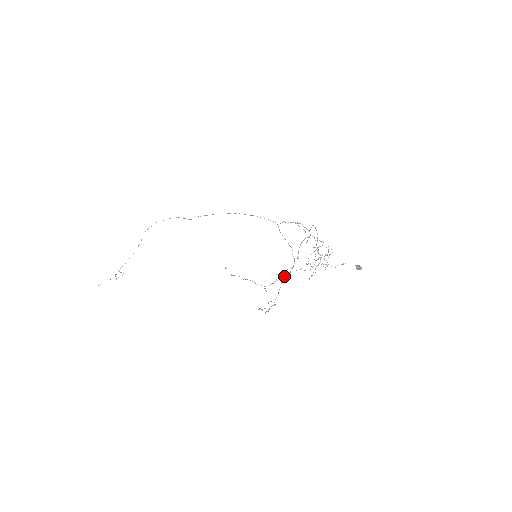
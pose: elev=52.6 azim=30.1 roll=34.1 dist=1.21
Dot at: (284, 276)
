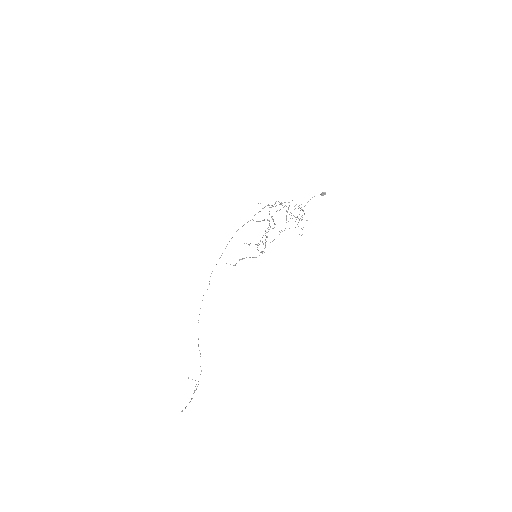
Dot at: (265, 230)
